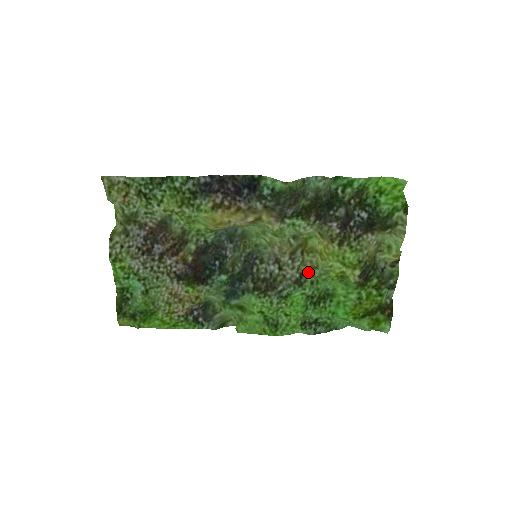
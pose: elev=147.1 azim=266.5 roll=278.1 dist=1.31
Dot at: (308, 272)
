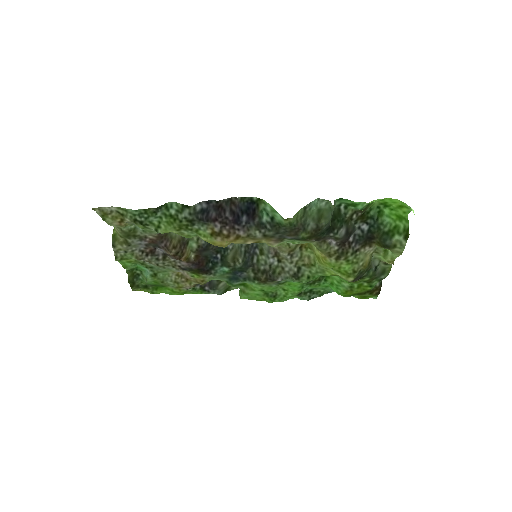
Dot at: (305, 267)
